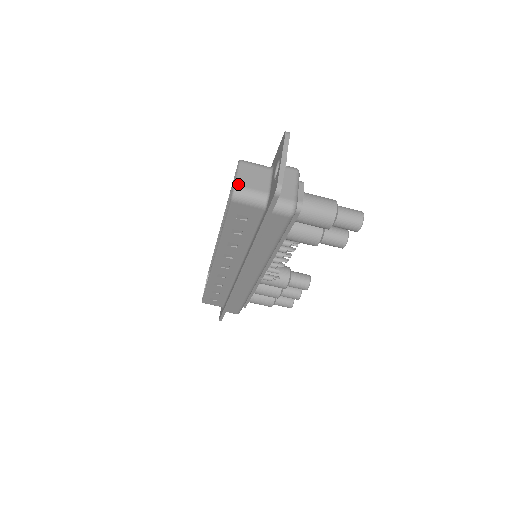
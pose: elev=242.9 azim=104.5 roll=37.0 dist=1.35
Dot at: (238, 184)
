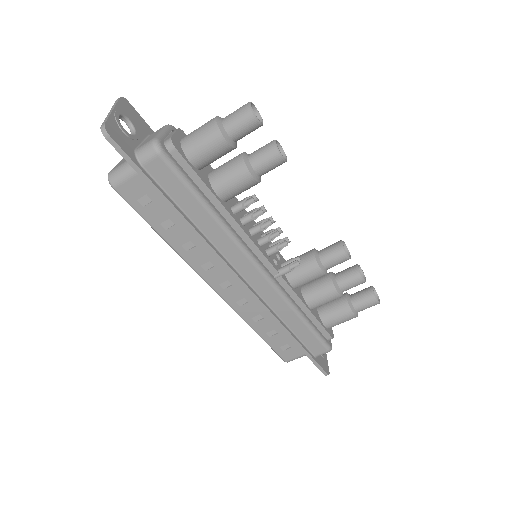
Dot at: (110, 171)
